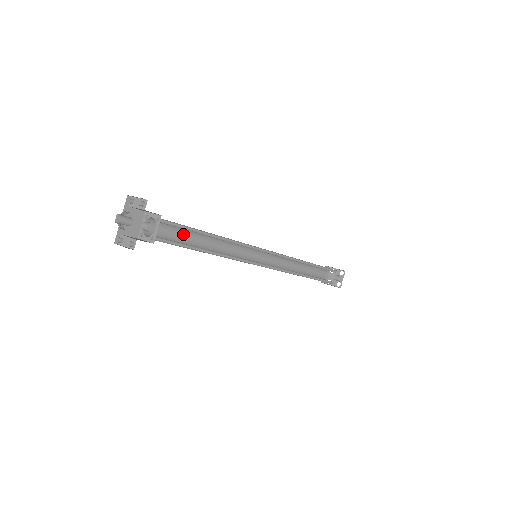
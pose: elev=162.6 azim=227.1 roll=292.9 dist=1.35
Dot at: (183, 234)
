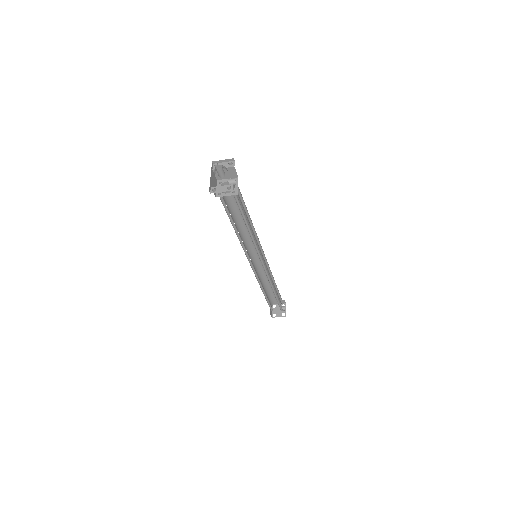
Dot at: (230, 211)
